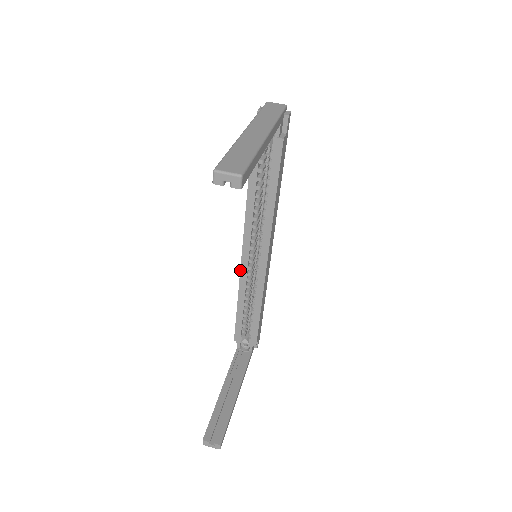
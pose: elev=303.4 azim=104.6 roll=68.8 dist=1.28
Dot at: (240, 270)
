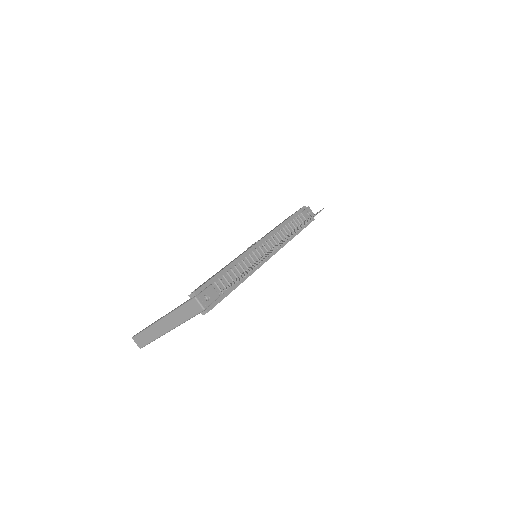
Dot at: occluded
